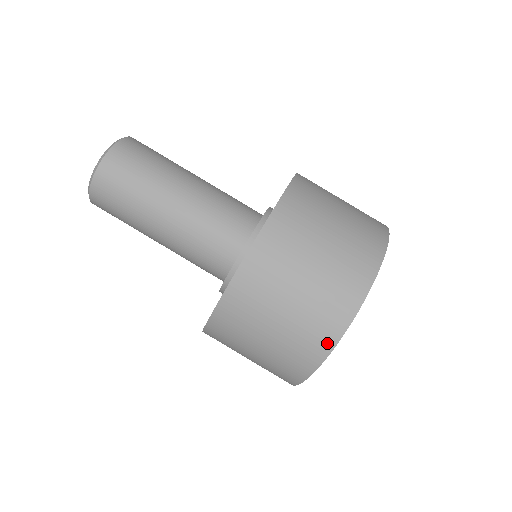
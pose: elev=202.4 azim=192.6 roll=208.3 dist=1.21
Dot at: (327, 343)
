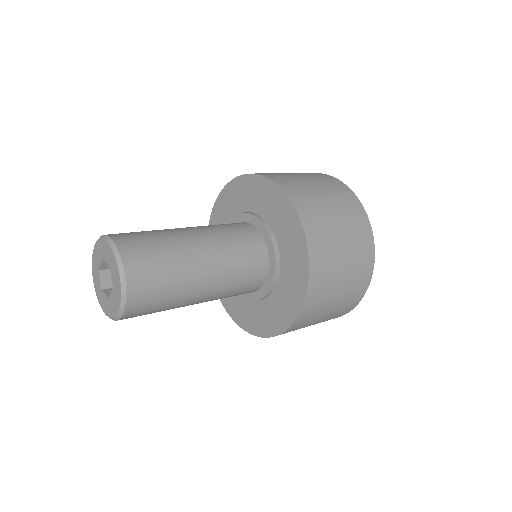
Dot at: (360, 297)
